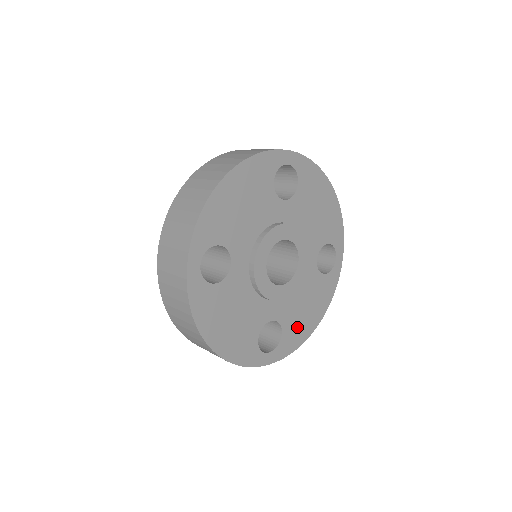
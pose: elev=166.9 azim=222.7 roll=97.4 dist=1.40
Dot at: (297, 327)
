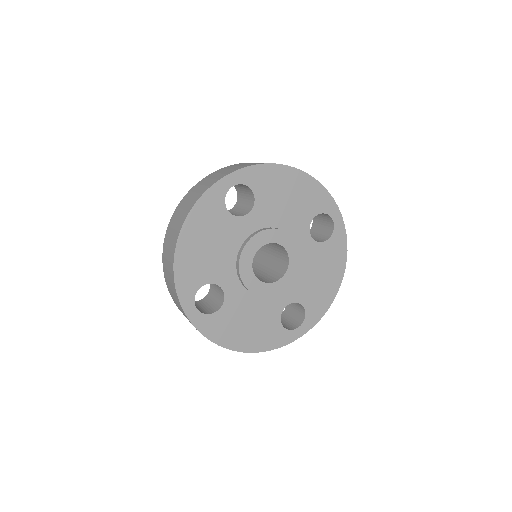
Dot at: (318, 295)
